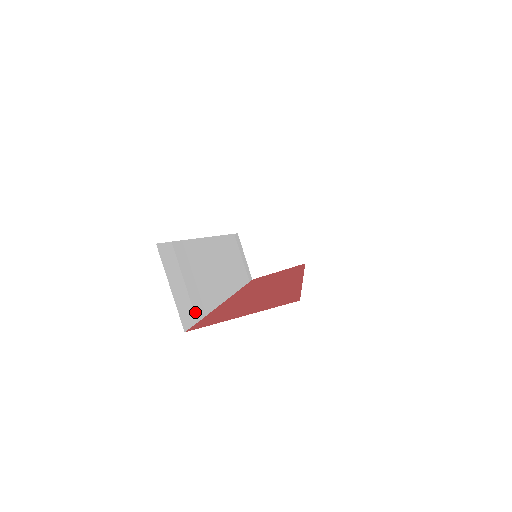
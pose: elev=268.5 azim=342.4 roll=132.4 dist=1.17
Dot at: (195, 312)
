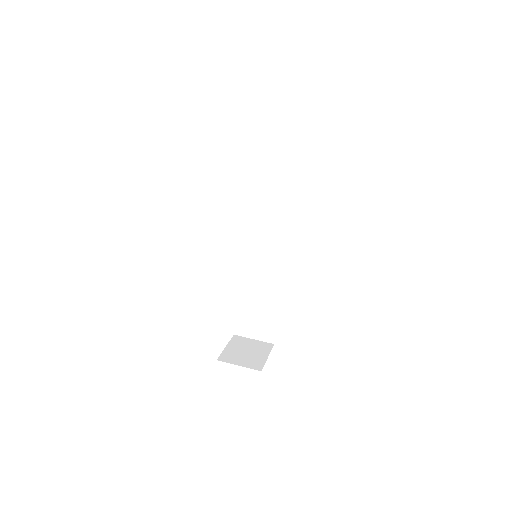
Dot at: occluded
